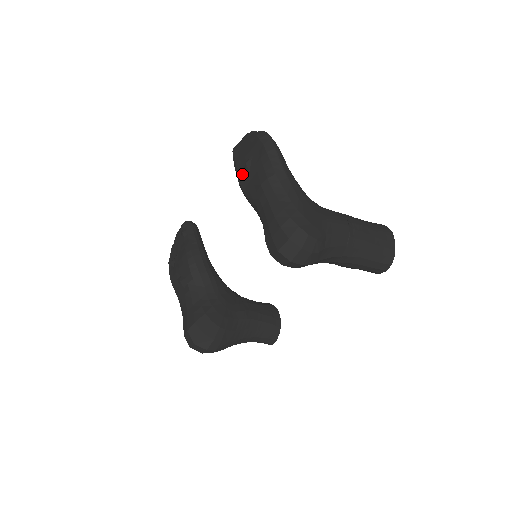
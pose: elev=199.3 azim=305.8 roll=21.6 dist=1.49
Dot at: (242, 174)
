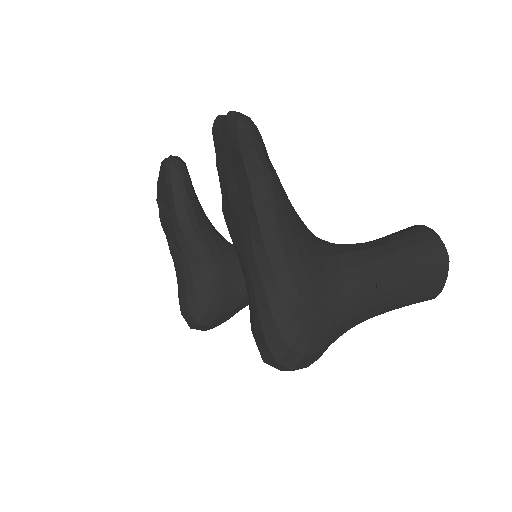
Dot at: (224, 197)
